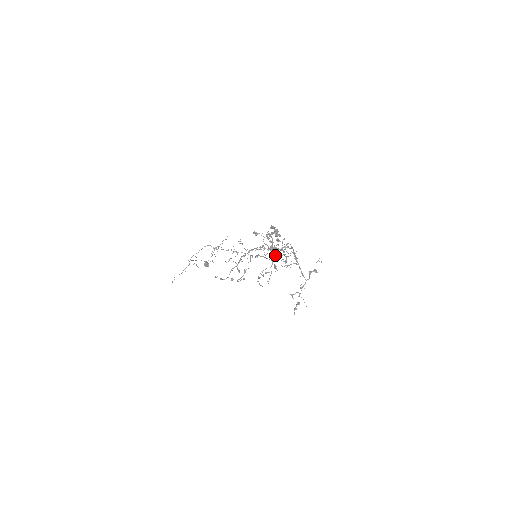
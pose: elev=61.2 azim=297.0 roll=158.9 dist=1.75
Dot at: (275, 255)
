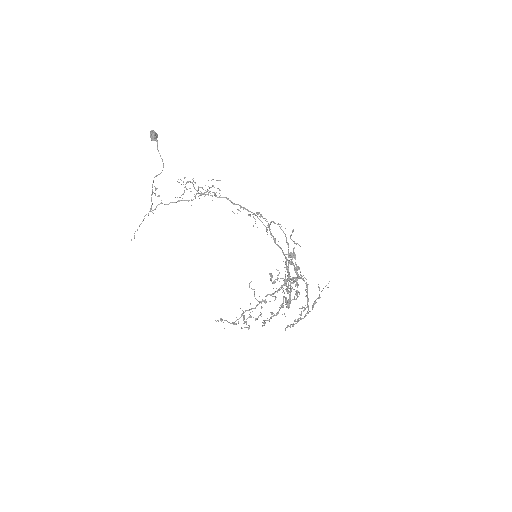
Dot at: occluded
